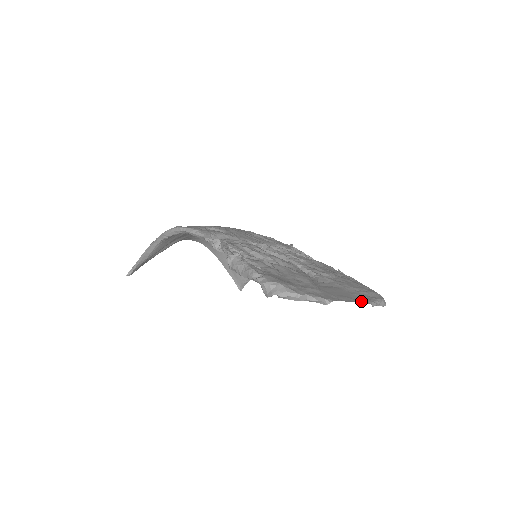
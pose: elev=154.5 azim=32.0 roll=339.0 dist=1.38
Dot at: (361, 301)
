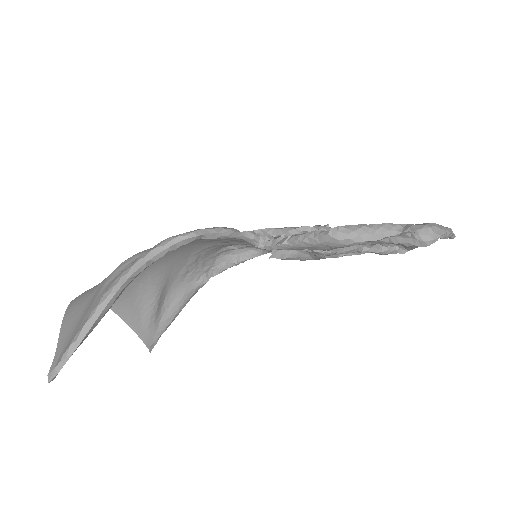
Dot at: occluded
